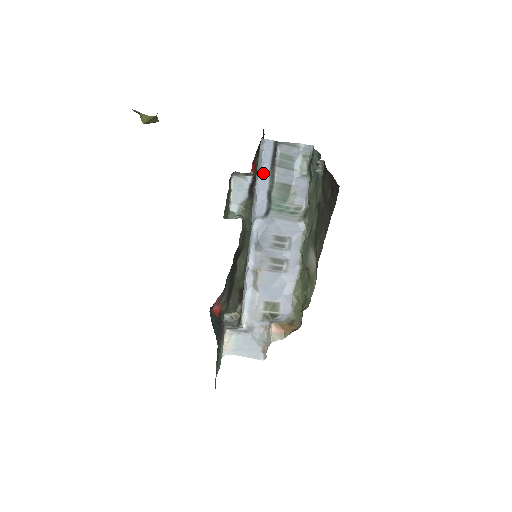
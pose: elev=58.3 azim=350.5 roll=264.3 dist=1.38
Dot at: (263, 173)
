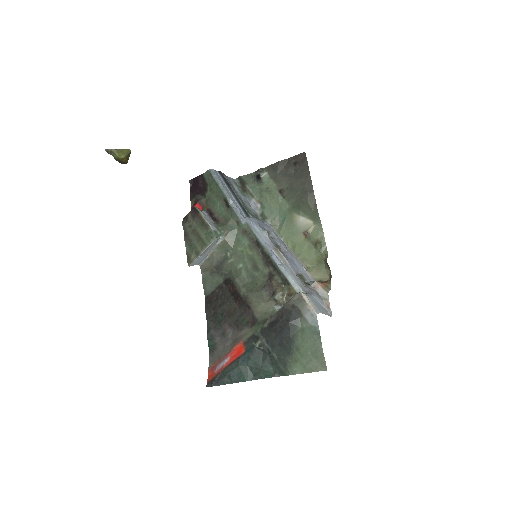
Dot at: (227, 190)
